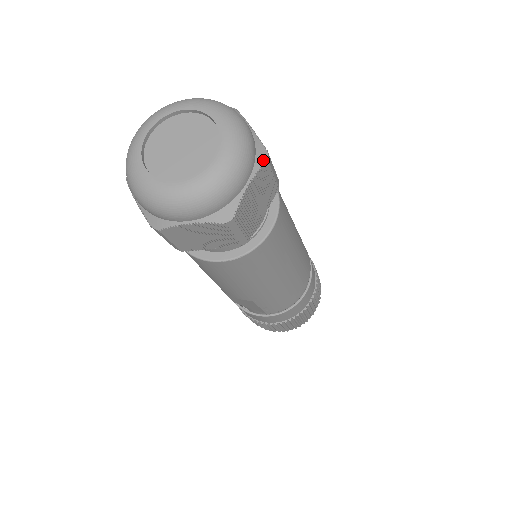
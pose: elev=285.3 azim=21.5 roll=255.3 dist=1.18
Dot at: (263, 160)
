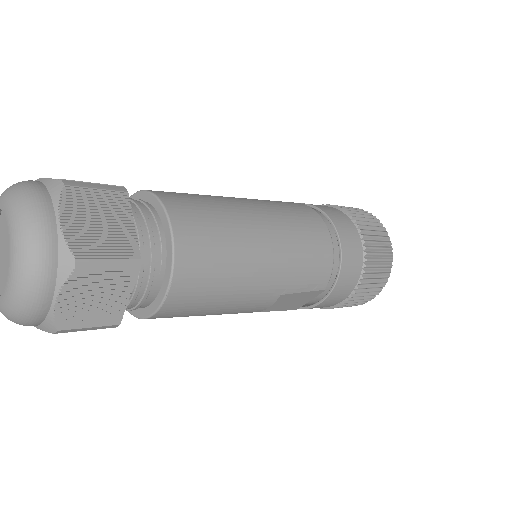
Dot at: (59, 190)
